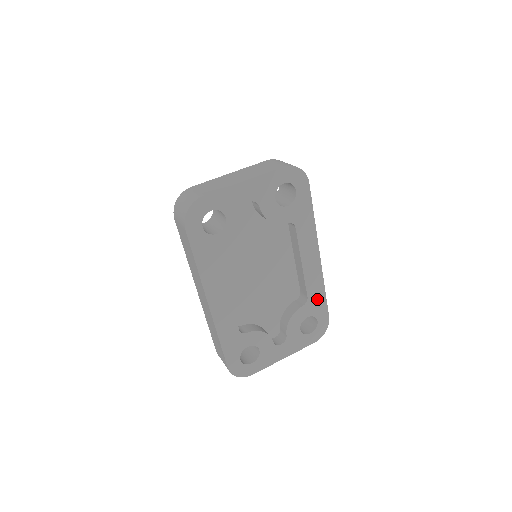
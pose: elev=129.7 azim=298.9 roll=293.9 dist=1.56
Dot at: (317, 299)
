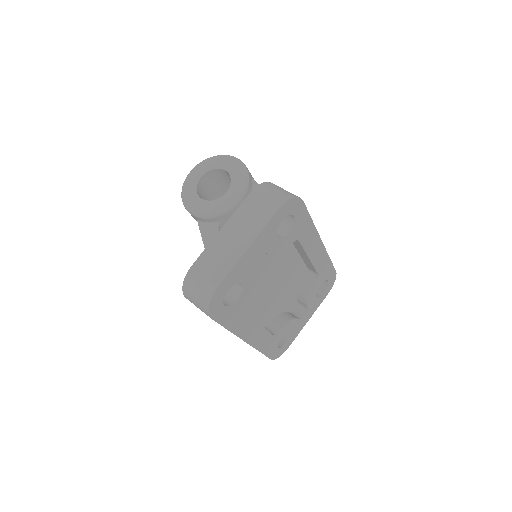
Dot at: (325, 269)
